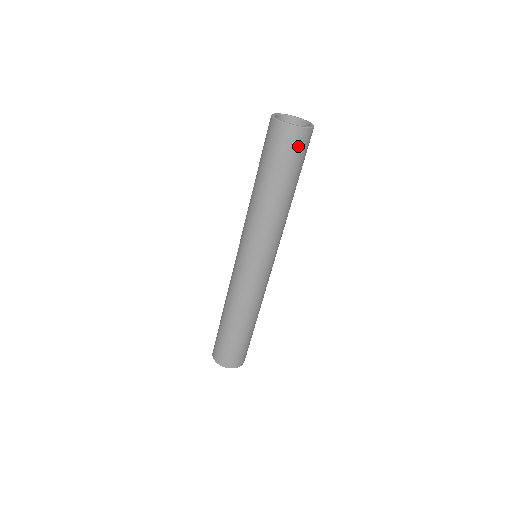
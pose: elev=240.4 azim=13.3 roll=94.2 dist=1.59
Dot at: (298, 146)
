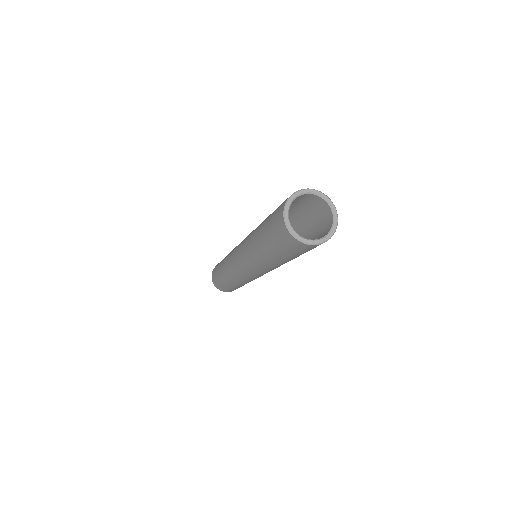
Dot at: occluded
